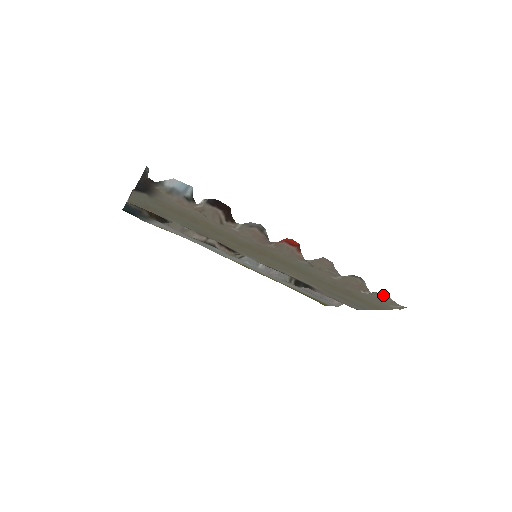
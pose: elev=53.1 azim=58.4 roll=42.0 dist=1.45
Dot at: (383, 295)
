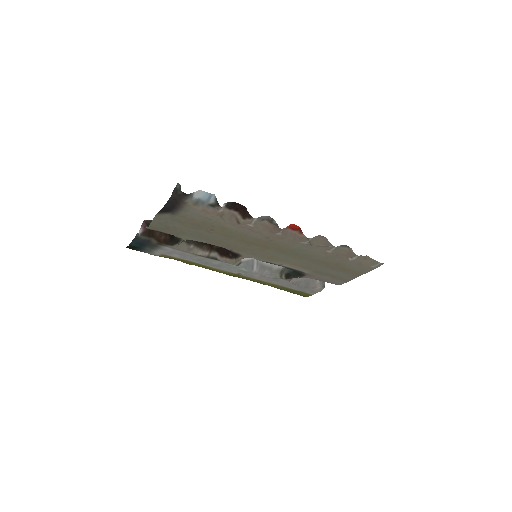
Dot at: (366, 257)
